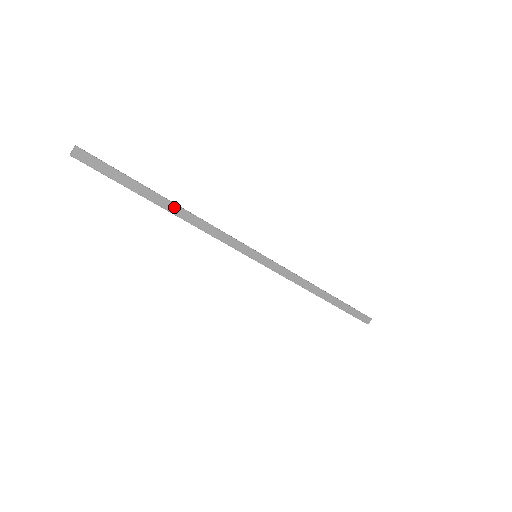
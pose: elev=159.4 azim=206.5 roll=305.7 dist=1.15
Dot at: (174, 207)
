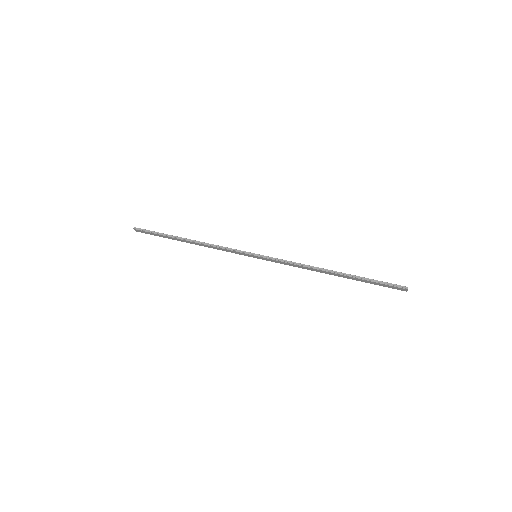
Dot at: (189, 242)
